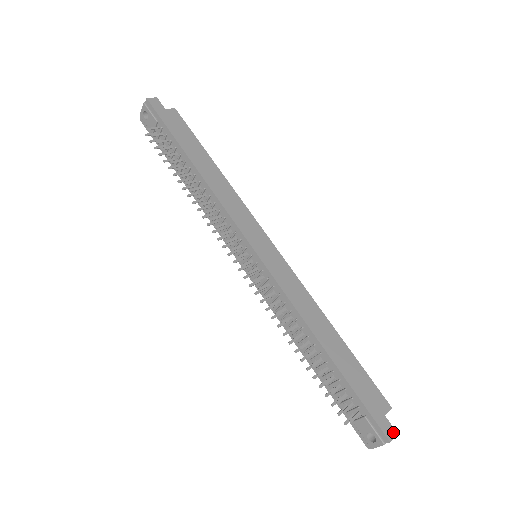
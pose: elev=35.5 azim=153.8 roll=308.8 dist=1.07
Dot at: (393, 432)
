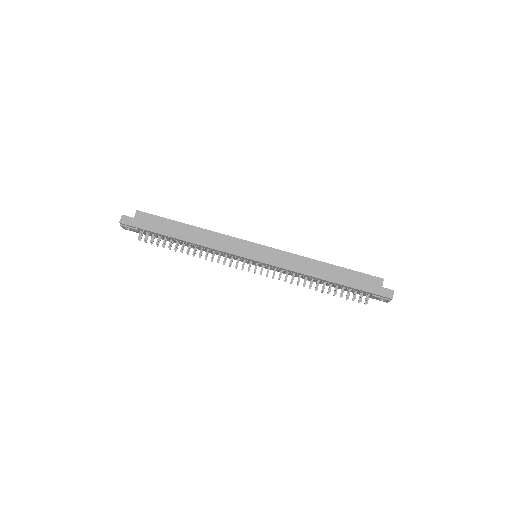
Dot at: (391, 292)
